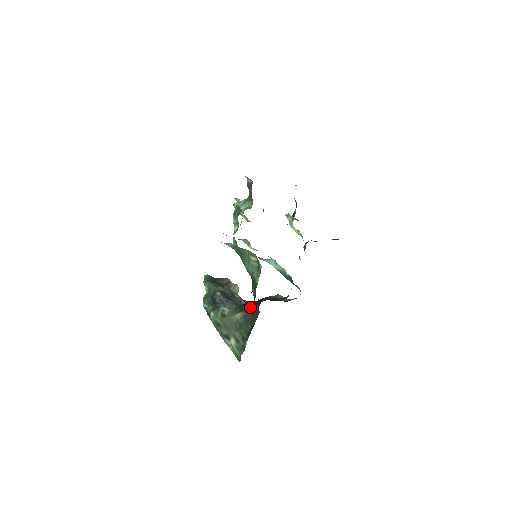
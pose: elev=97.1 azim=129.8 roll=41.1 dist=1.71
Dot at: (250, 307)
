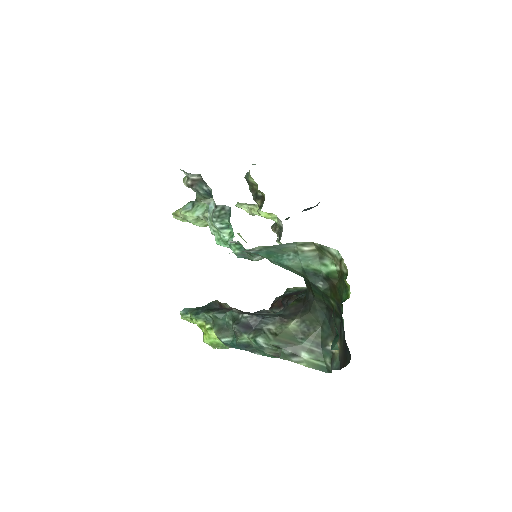
Dot at: (298, 310)
